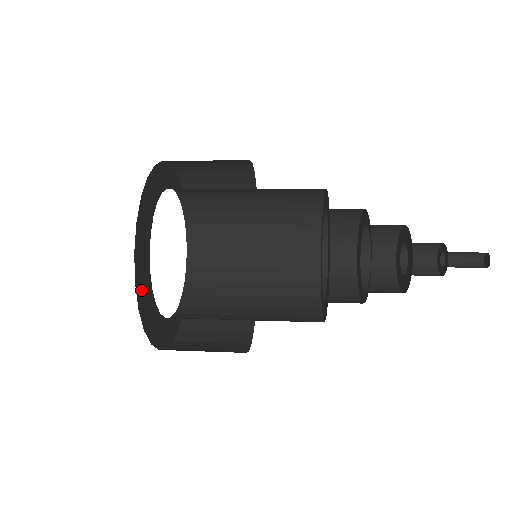
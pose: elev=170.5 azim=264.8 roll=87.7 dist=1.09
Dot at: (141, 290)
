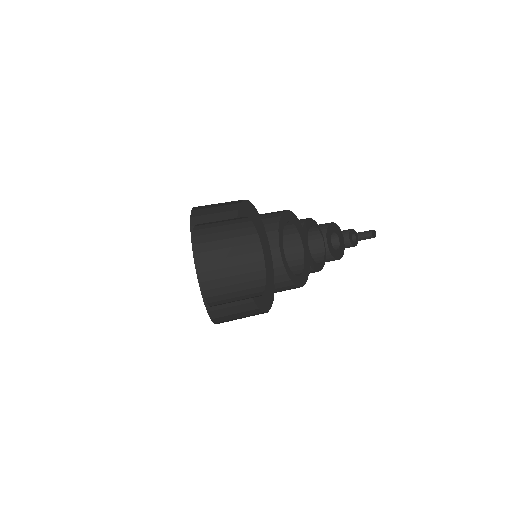
Dot at: occluded
